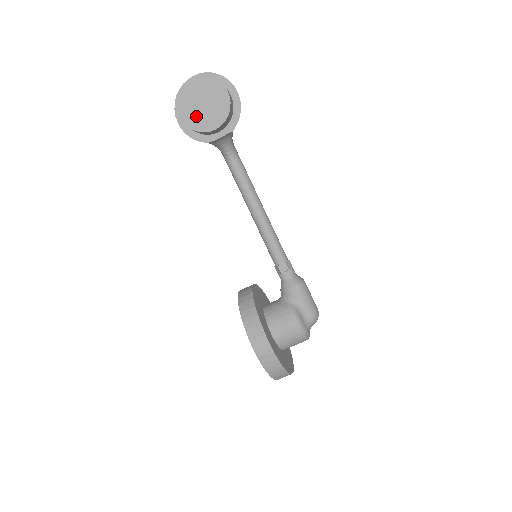
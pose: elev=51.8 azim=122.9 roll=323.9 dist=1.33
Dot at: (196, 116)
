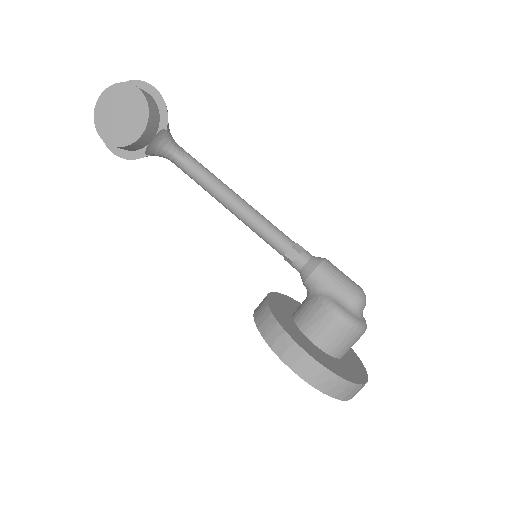
Dot at: (118, 131)
